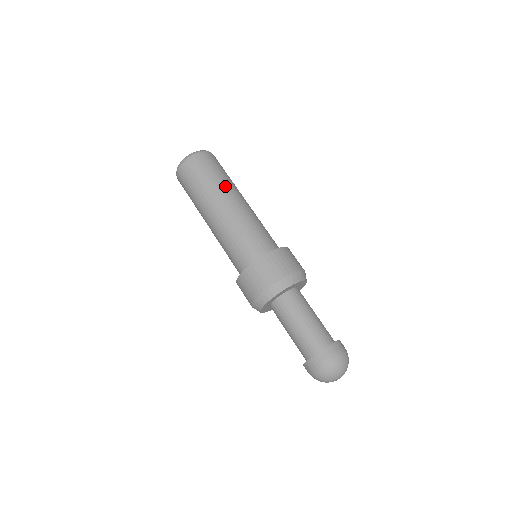
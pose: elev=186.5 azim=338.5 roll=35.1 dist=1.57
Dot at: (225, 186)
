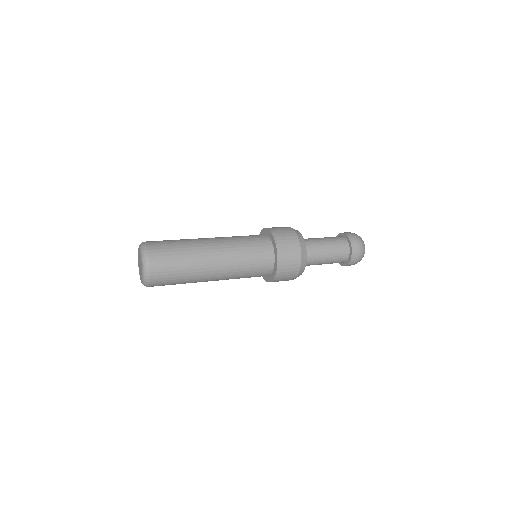
Dot at: (196, 257)
